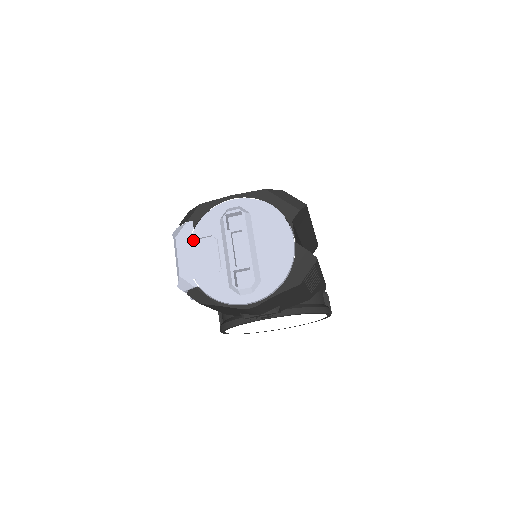
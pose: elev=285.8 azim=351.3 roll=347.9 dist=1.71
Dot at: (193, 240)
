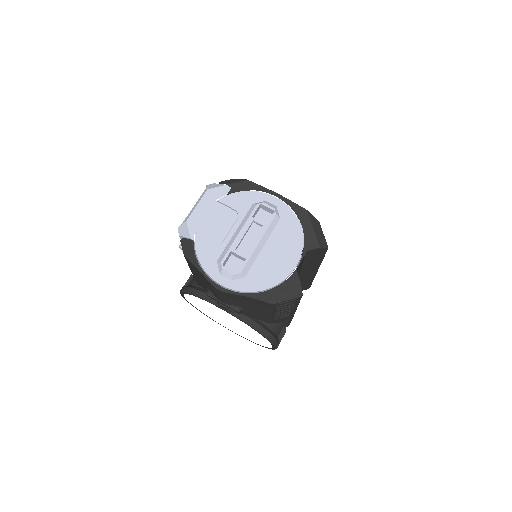
Dot at: (220, 202)
